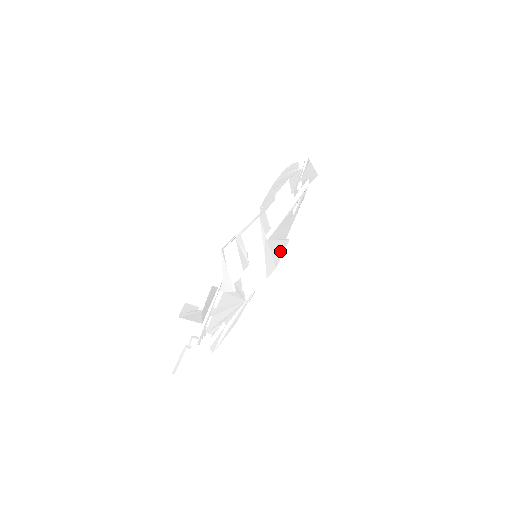
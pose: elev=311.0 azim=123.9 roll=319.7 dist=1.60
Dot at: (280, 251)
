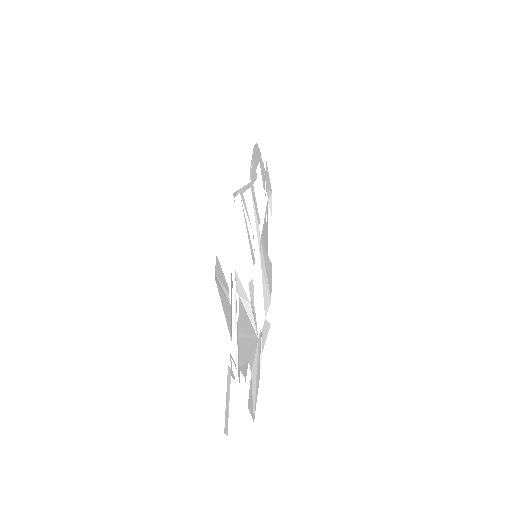
Dot at: (269, 274)
